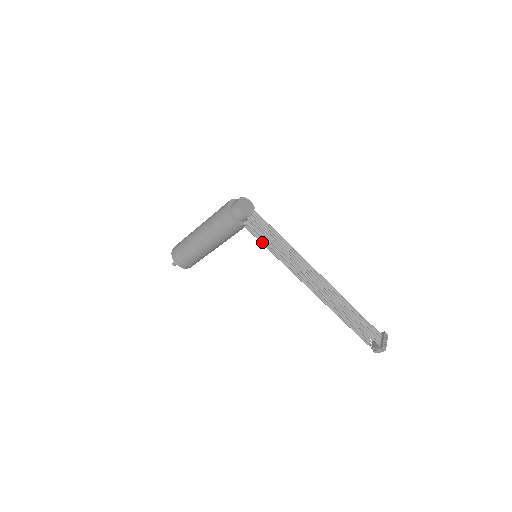
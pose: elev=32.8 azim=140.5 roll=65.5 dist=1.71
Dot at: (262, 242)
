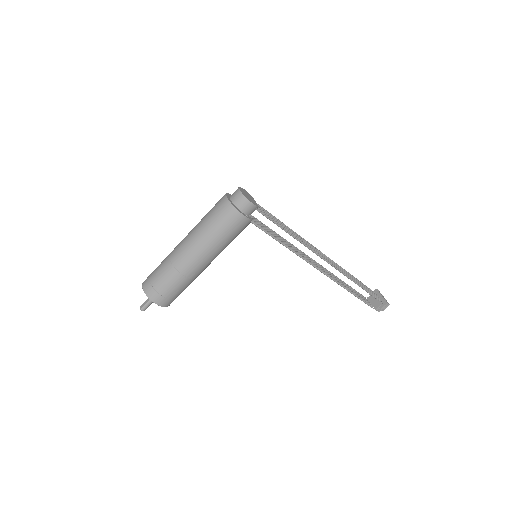
Dot at: (270, 234)
